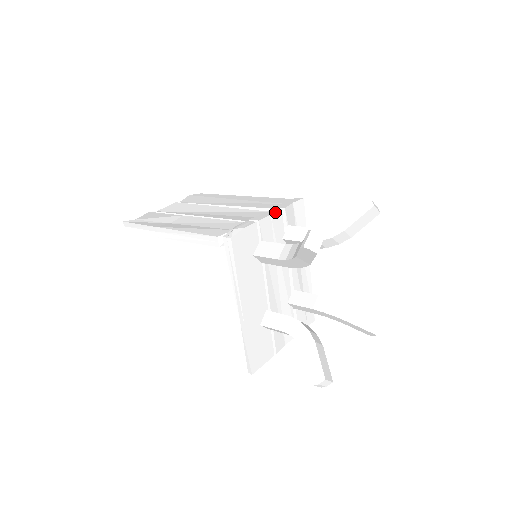
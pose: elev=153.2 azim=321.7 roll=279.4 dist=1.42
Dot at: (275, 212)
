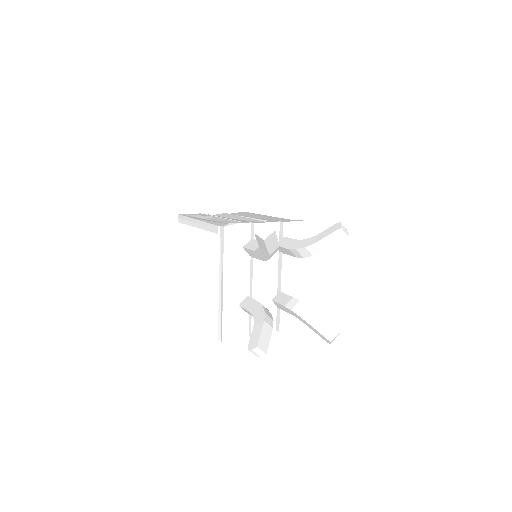
Dot at: (272, 222)
